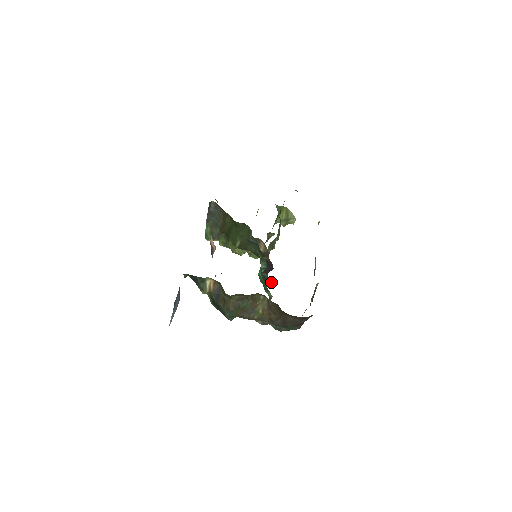
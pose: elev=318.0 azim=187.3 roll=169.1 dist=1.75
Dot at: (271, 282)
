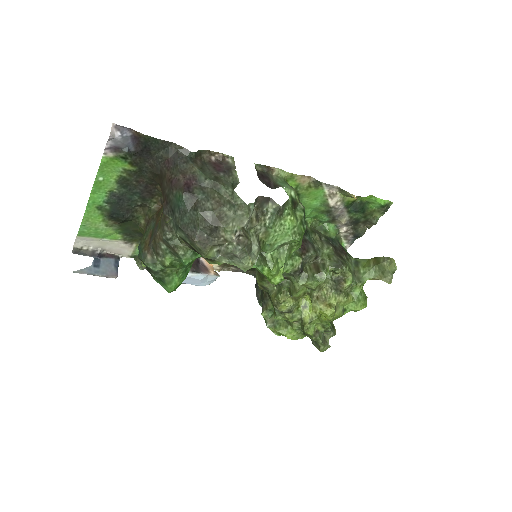
Dot at: (262, 261)
